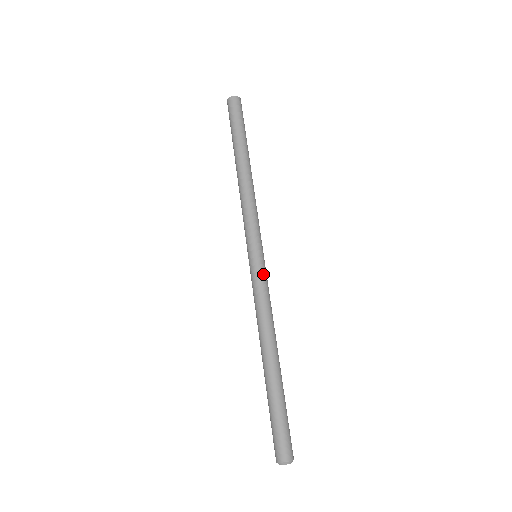
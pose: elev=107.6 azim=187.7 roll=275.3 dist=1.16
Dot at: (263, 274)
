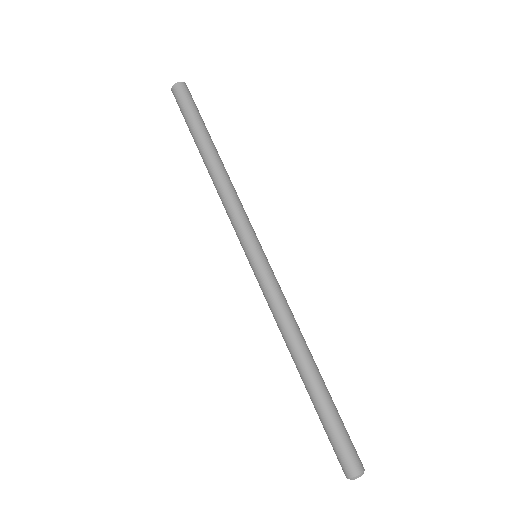
Dot at: (269, 275)
